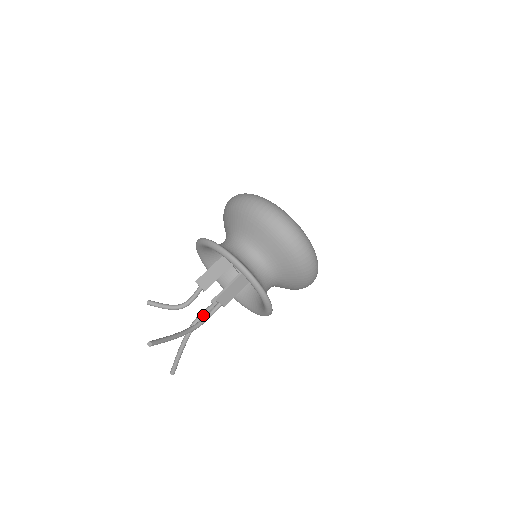
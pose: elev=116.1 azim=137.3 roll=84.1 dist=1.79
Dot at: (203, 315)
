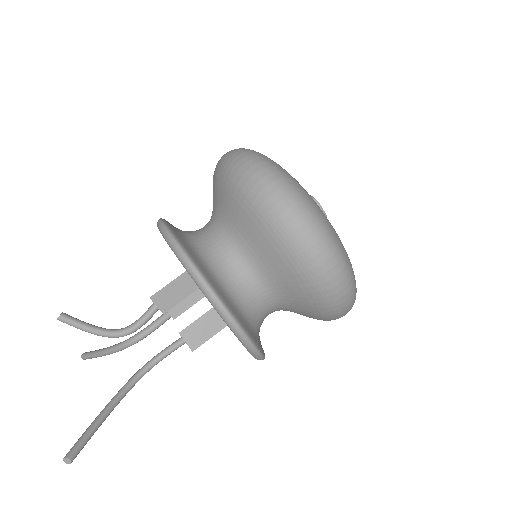
Dot at: (151, 332)
